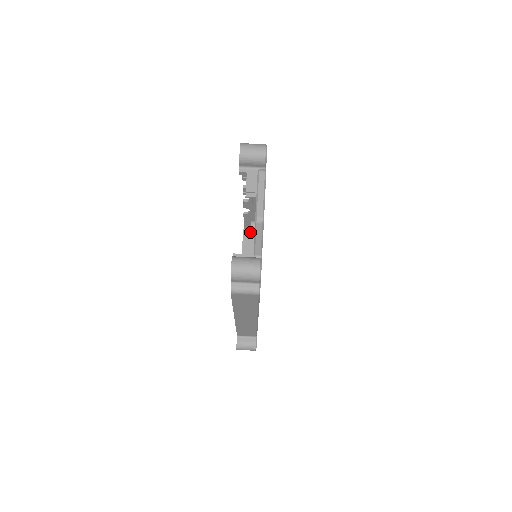
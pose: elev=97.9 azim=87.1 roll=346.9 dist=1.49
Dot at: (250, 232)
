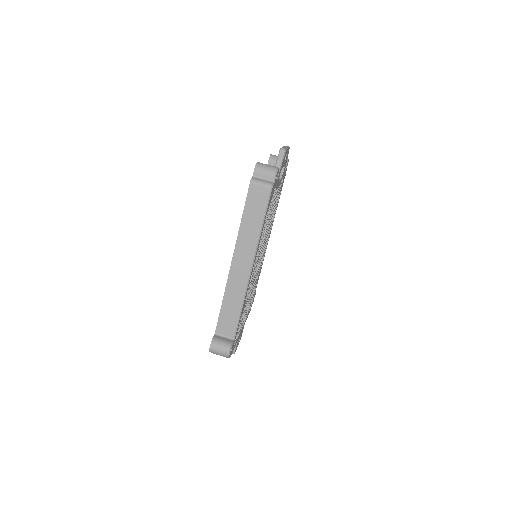
Dot at: occluded
